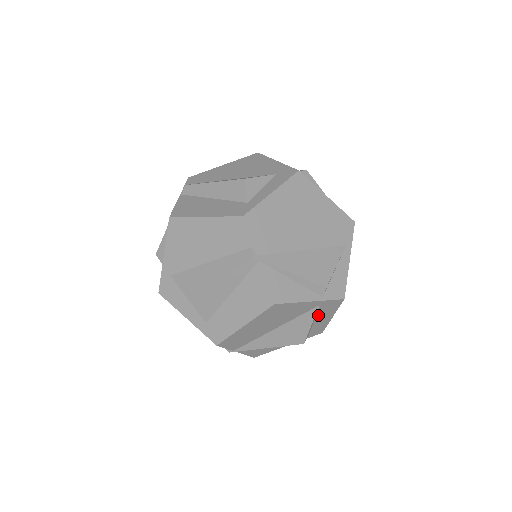
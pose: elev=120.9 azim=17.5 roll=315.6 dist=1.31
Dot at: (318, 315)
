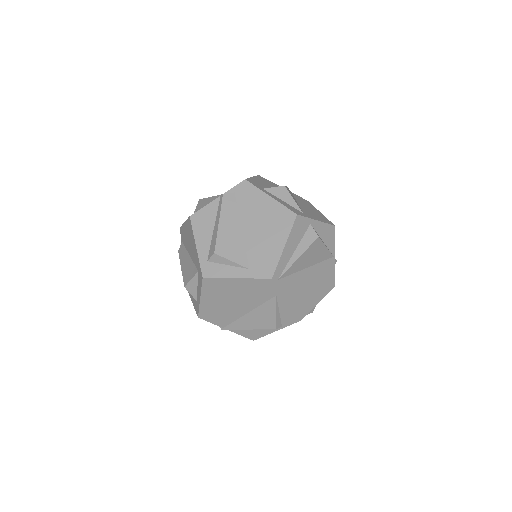
Dot at: occluded
